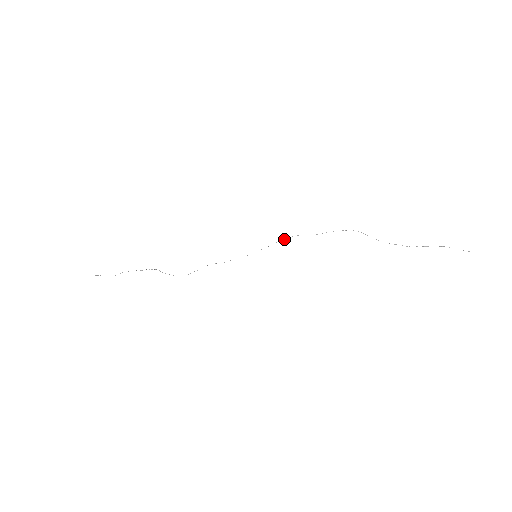
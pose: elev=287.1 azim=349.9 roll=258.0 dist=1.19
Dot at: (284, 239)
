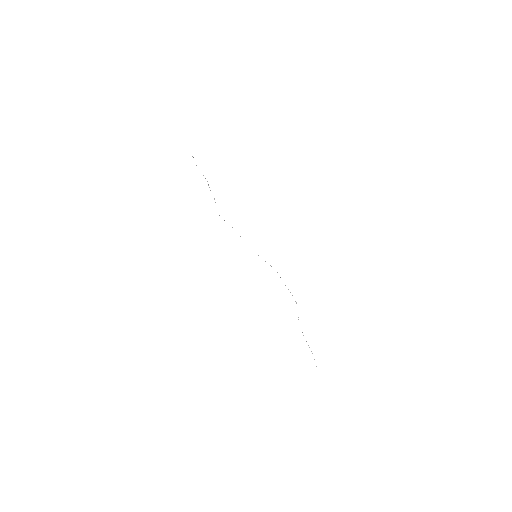
Dot at: occluded
